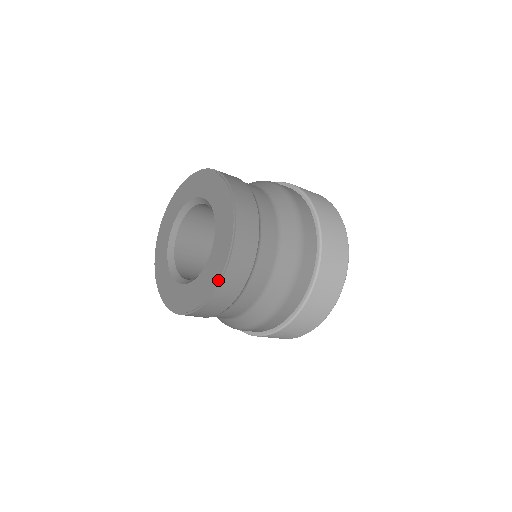
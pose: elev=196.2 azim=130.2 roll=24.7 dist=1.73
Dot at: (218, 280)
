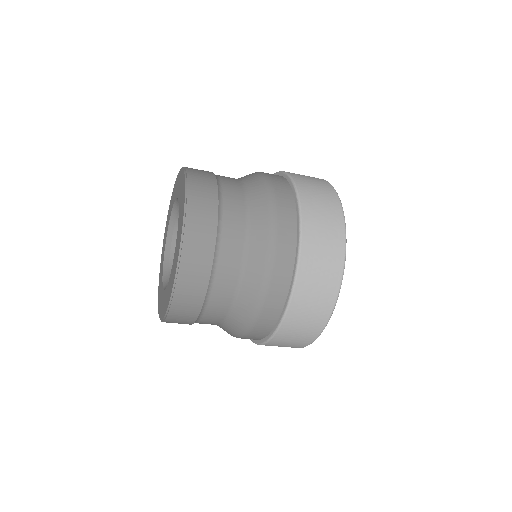
Dot at: (180, 245)
